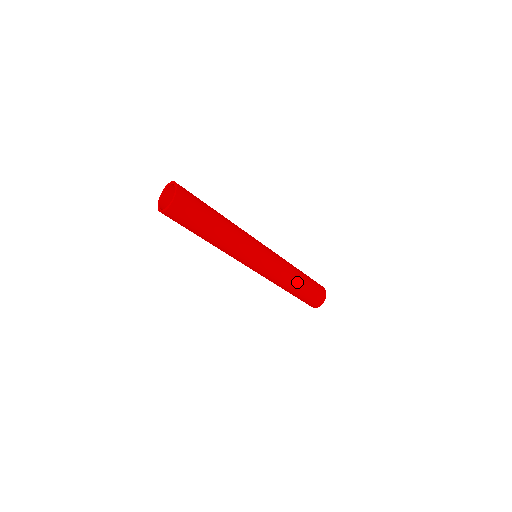
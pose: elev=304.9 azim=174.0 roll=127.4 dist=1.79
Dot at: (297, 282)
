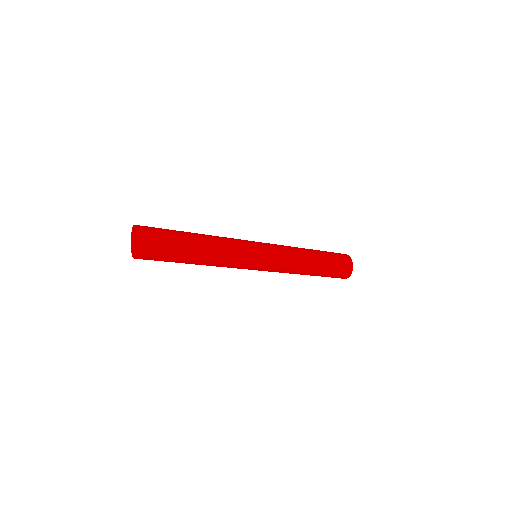
Dot at: (311, 265)
